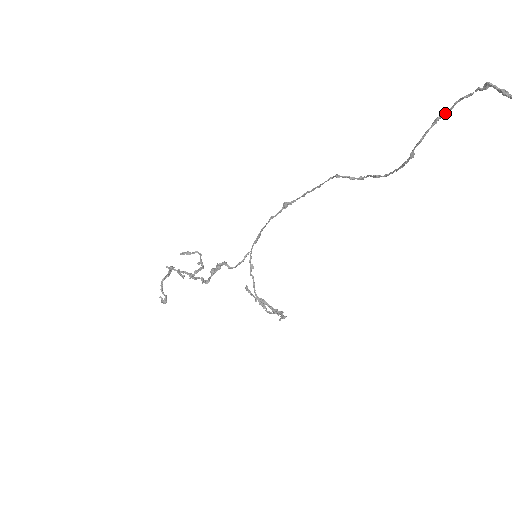
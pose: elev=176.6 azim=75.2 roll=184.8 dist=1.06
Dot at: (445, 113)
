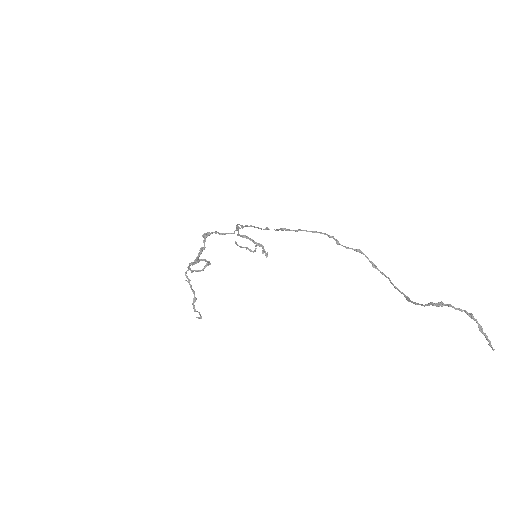
Dot at: occluded
